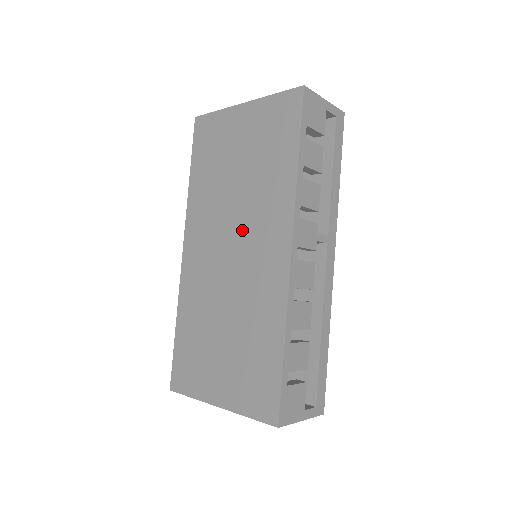
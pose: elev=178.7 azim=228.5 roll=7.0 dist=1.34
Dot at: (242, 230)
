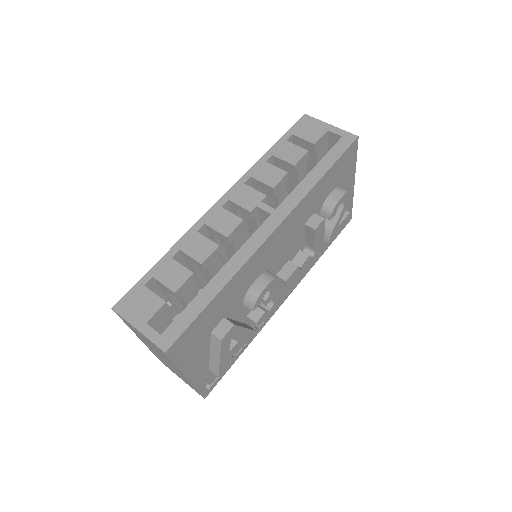
Dot at: occluded
